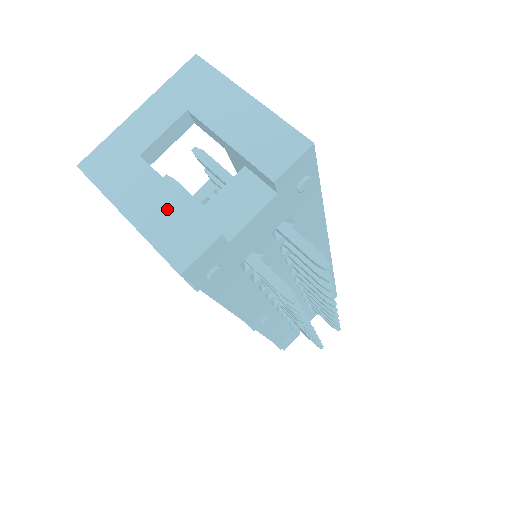
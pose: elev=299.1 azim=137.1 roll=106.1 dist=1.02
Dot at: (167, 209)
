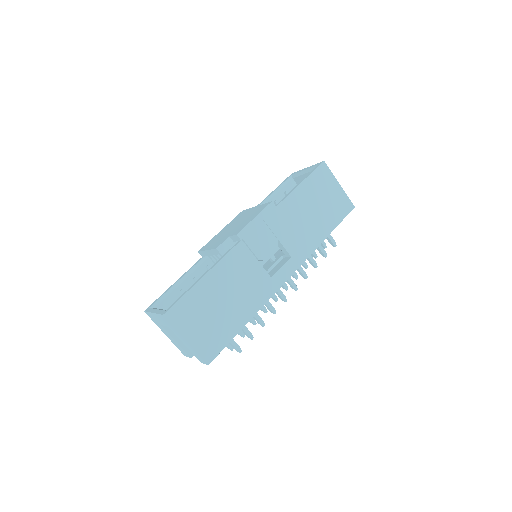
Dot at: (175, 342)
